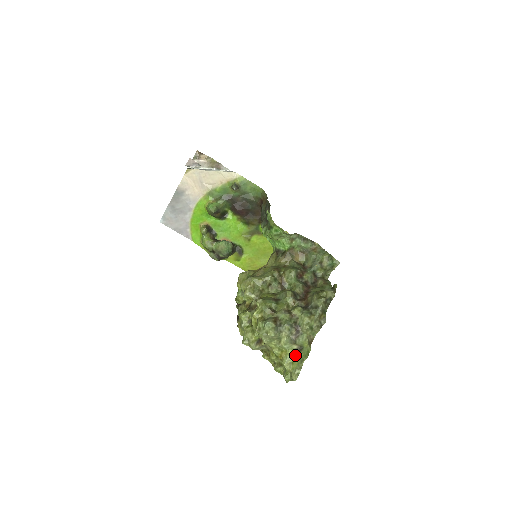
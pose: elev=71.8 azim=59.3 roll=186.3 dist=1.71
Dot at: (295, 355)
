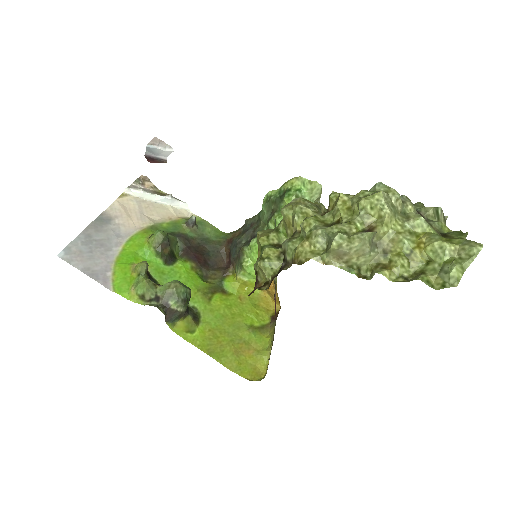
Dot at: (443, 236)
